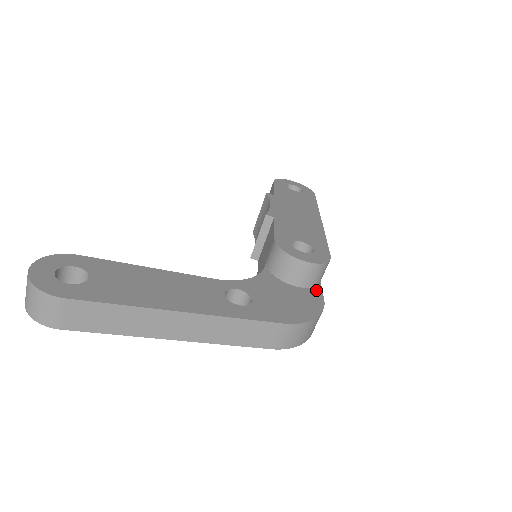
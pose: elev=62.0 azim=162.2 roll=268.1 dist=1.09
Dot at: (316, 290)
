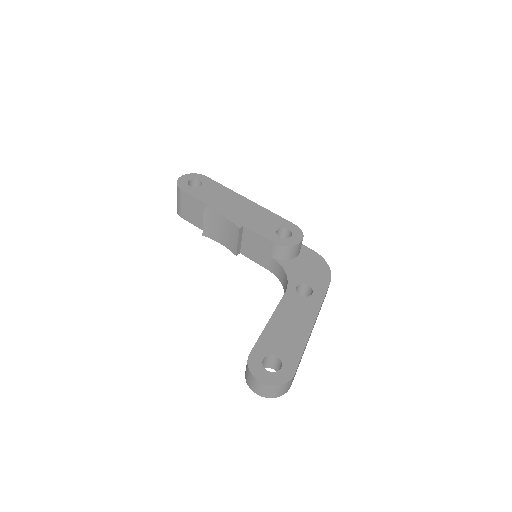
Dot at: (303, 248)
